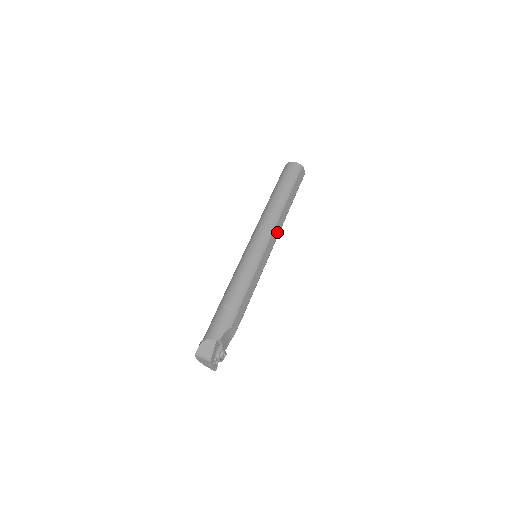
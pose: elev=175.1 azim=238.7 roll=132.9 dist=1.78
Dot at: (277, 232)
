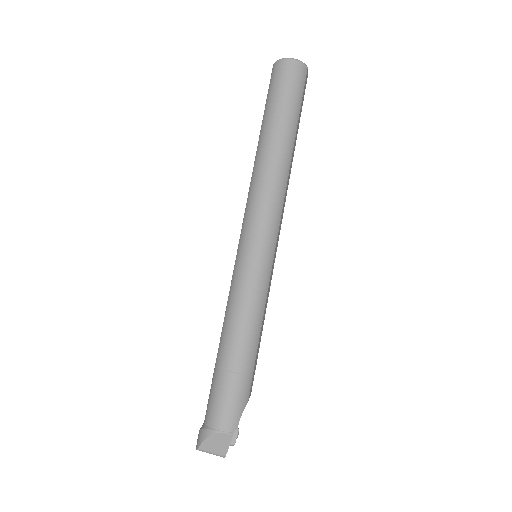
Dot at: (283, 208)
